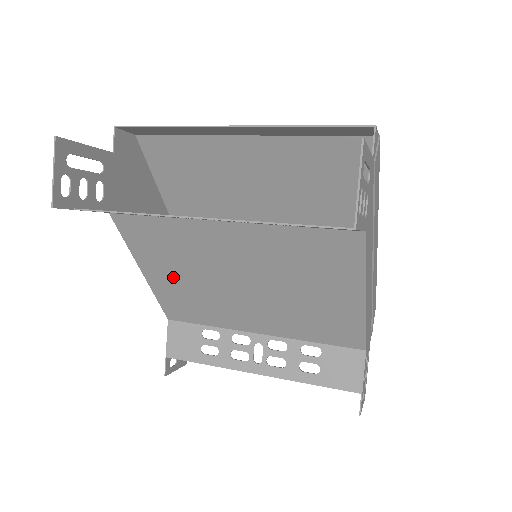
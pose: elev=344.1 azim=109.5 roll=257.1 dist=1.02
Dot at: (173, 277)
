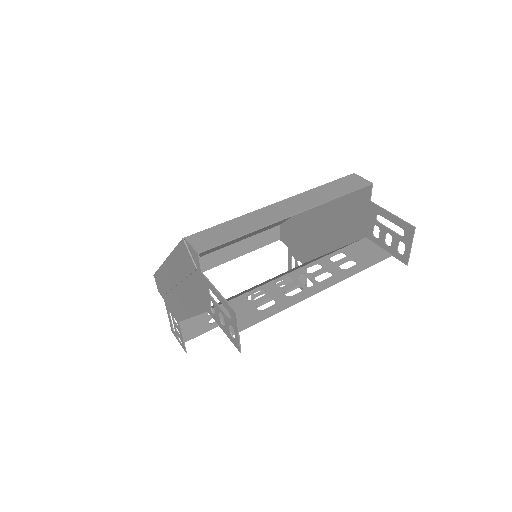
Dot at: occluded
